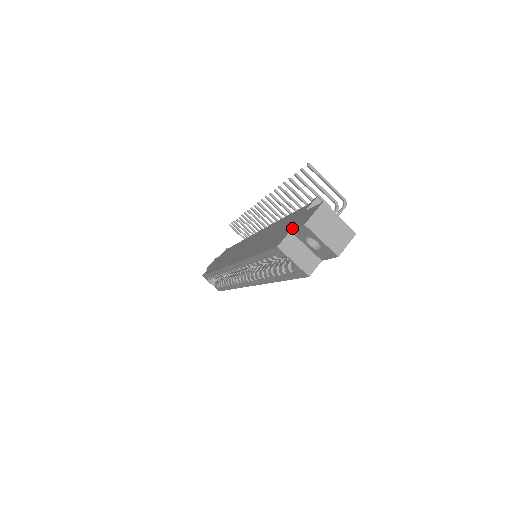
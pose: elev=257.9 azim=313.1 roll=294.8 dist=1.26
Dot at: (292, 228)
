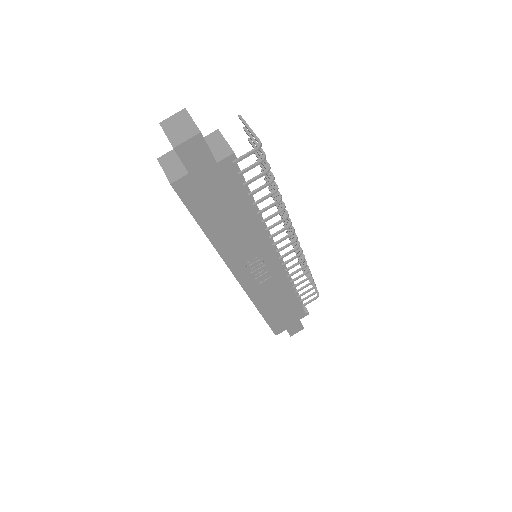
Dot at: occluded
